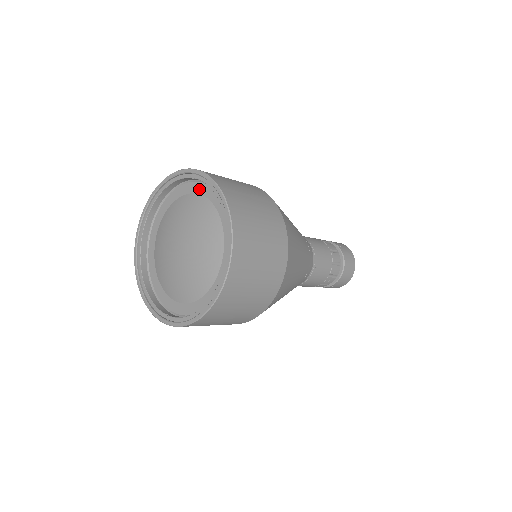
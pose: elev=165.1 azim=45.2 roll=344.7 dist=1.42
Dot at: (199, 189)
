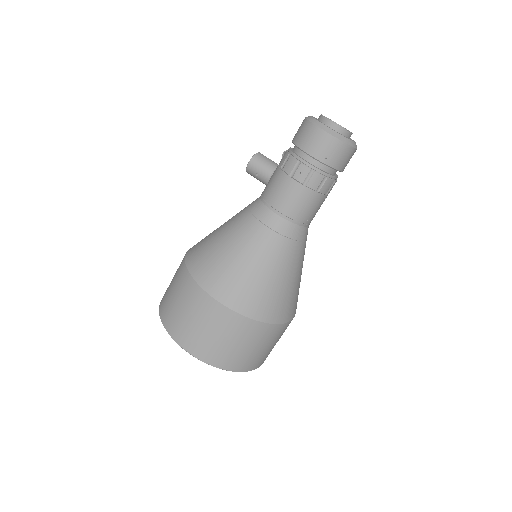
Dot at: occluded
